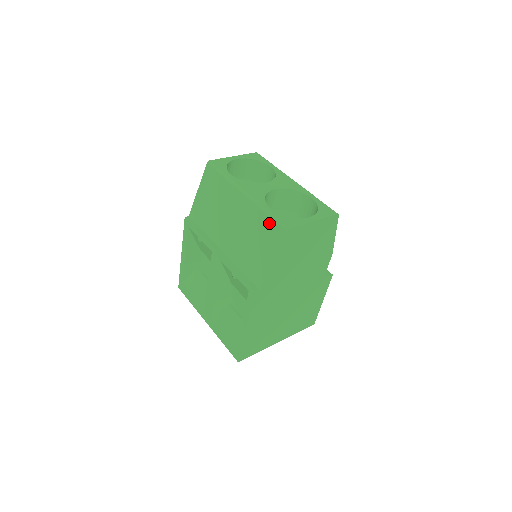
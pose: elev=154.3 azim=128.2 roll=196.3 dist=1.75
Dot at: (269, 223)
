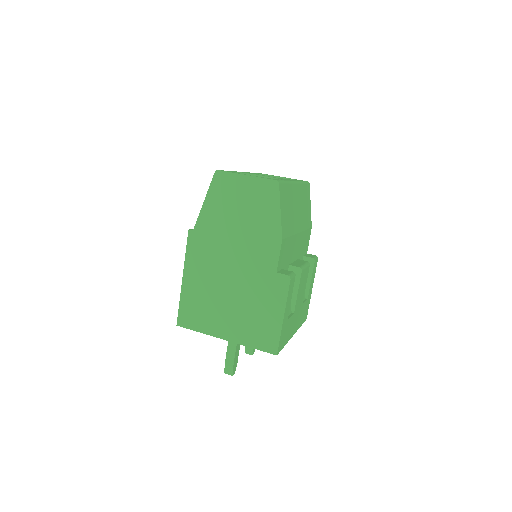
Dot at: occluded
